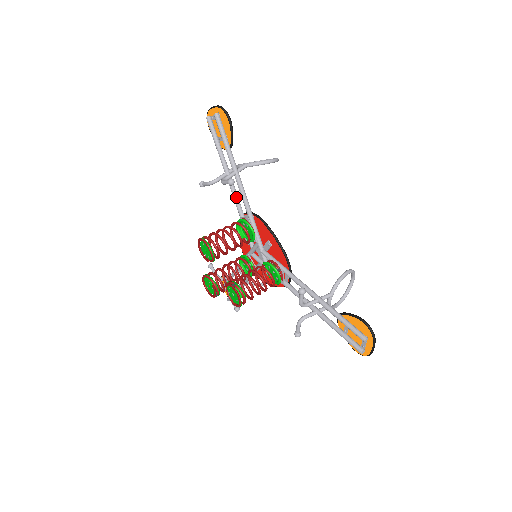
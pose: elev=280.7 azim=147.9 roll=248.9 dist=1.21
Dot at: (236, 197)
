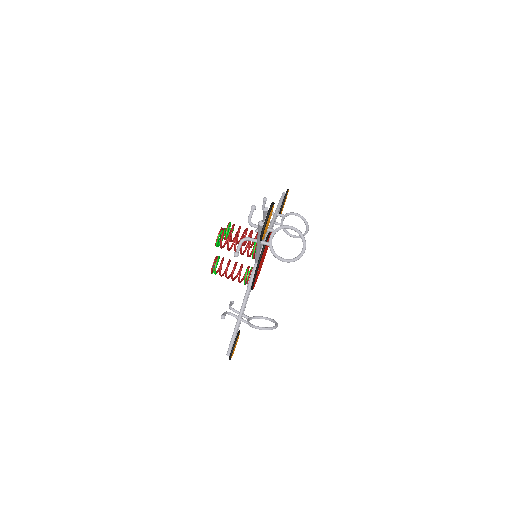
Dot at: occluded
